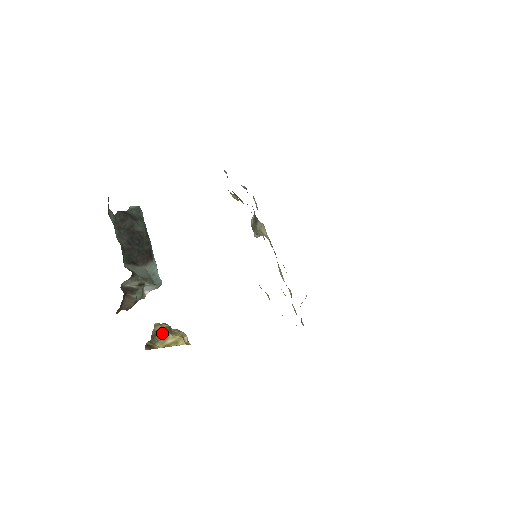
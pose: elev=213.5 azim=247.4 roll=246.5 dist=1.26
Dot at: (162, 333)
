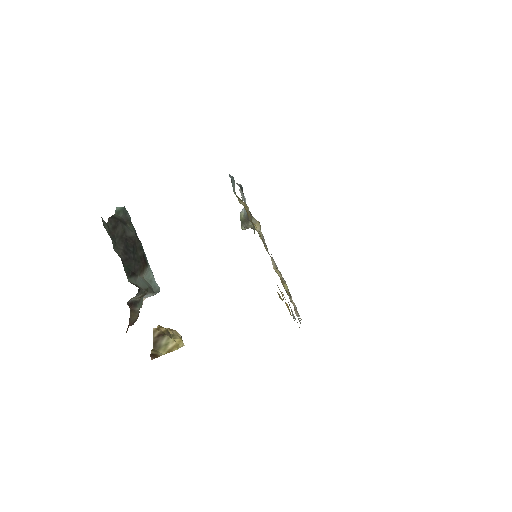
Dot at: (162, 338)
